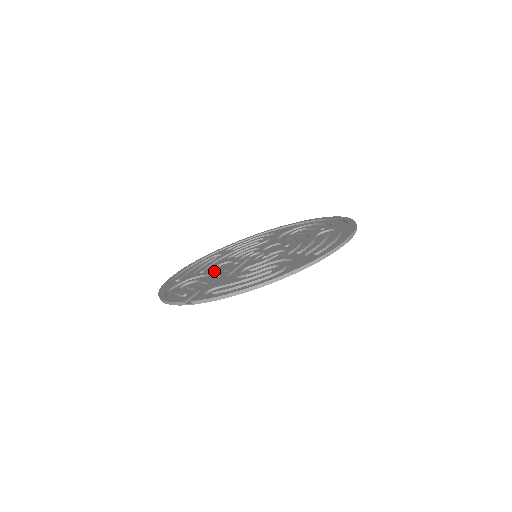
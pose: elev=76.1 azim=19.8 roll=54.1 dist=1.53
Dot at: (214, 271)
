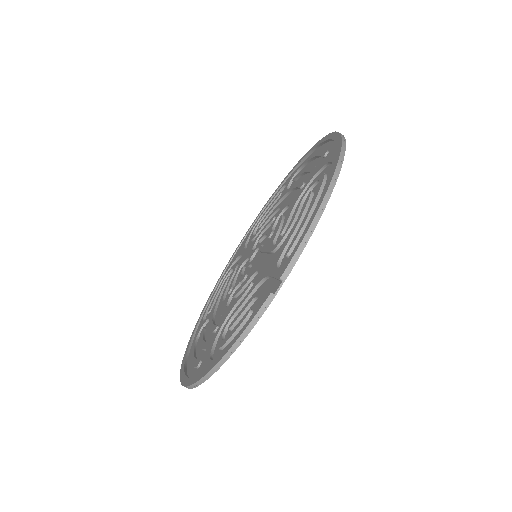
Dot at: occluded
